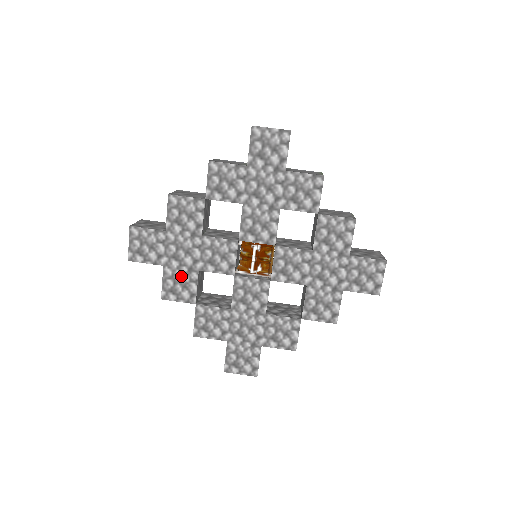
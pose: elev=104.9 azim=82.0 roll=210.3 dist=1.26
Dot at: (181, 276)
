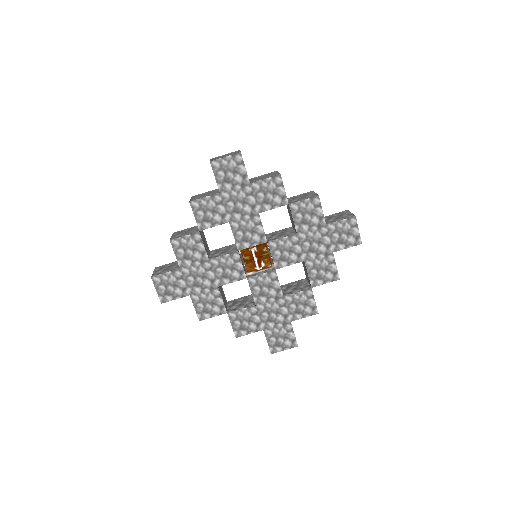
Dot at: (207, 297)
